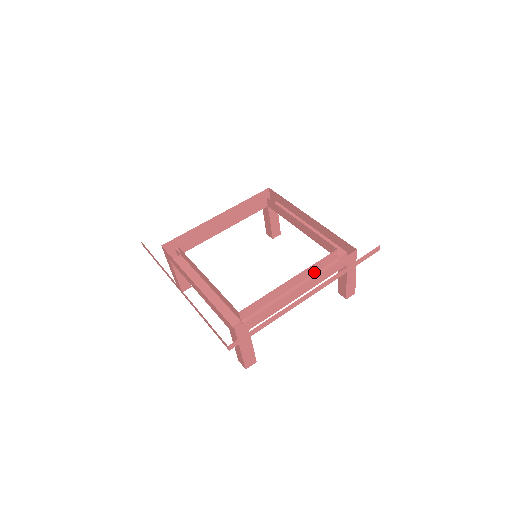
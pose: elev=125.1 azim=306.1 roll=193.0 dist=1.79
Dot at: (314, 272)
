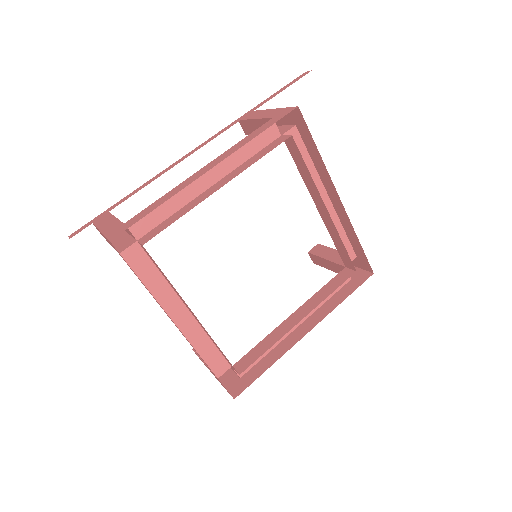
Dot at: (319, 291)
